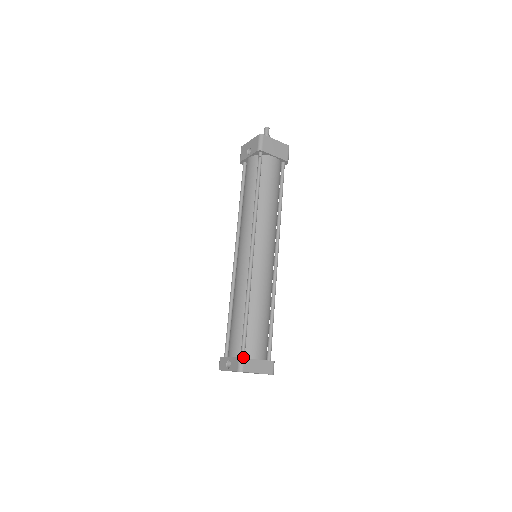
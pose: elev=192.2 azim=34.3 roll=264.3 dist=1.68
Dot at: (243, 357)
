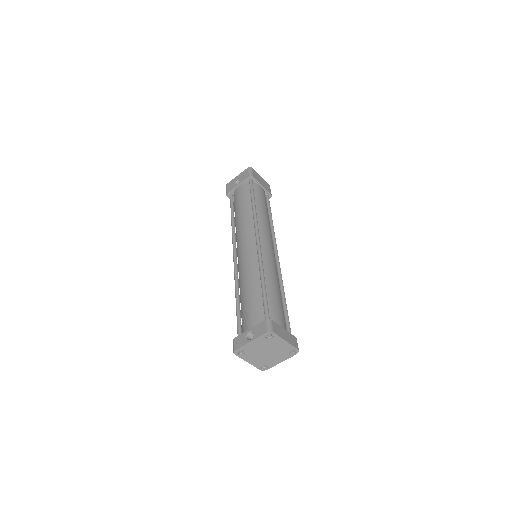
Dot at: occluded
